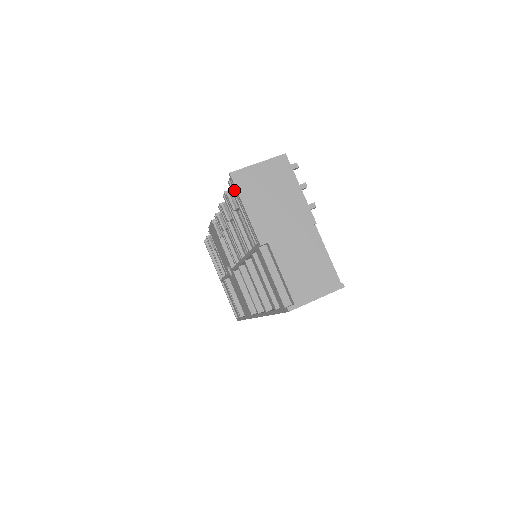
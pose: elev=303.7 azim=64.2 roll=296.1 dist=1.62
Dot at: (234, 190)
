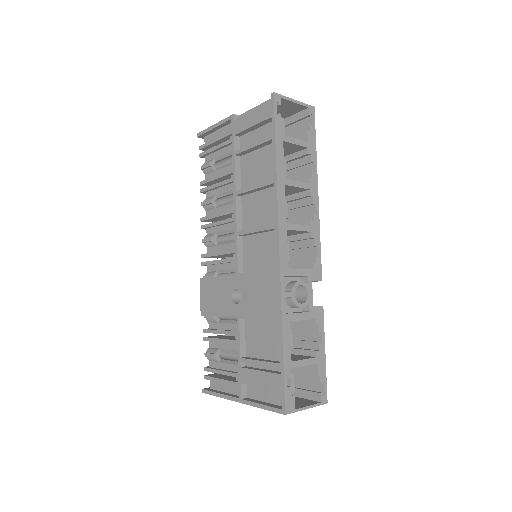
Dot at: (204, 146)
